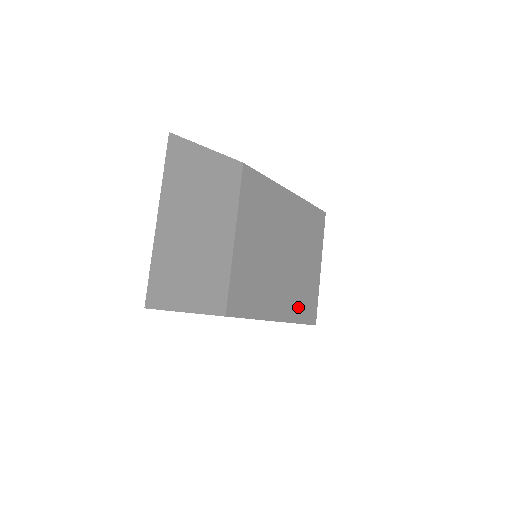
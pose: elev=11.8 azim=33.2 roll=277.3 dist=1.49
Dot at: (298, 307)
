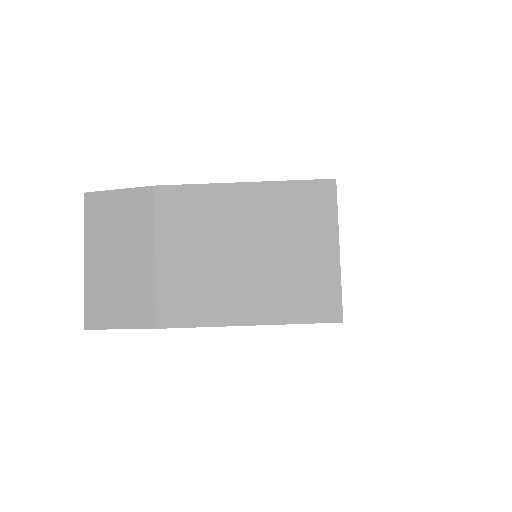
Dot at: (292, 305)
